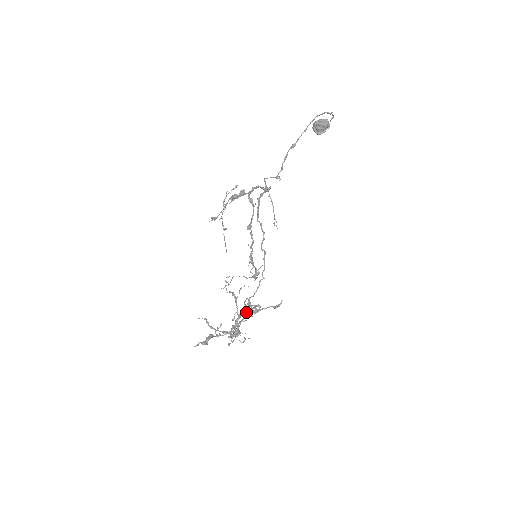
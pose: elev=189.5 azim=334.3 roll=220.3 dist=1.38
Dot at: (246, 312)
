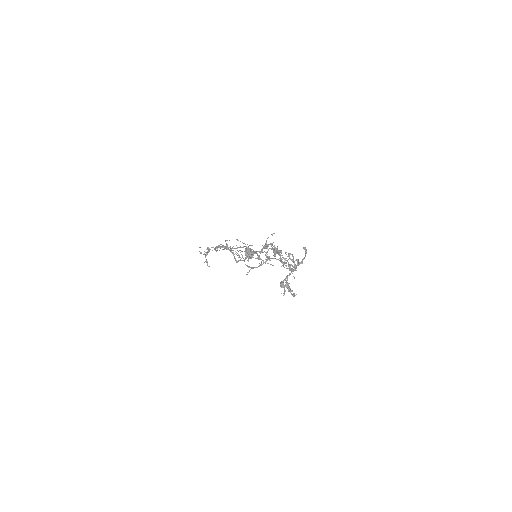
Dot at: (276, 253)
